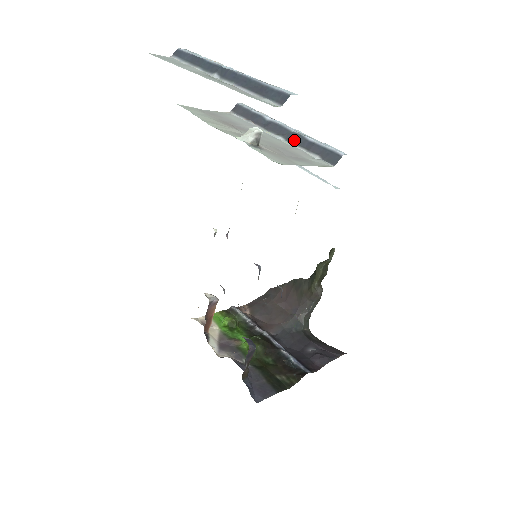
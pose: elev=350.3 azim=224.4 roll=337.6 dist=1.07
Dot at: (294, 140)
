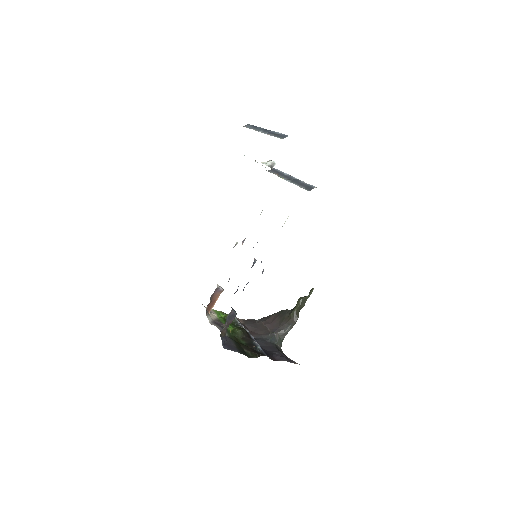
Dot at: (295, 182)
